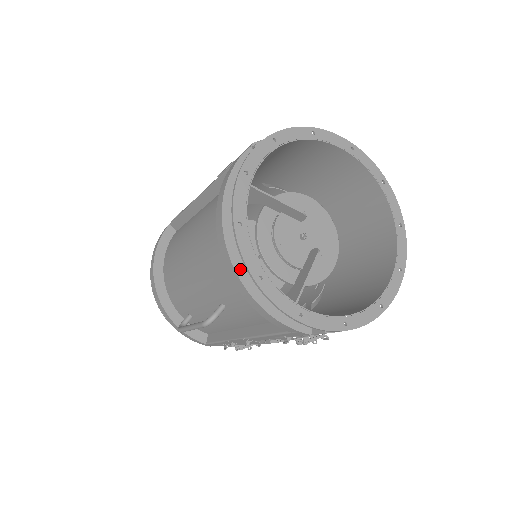
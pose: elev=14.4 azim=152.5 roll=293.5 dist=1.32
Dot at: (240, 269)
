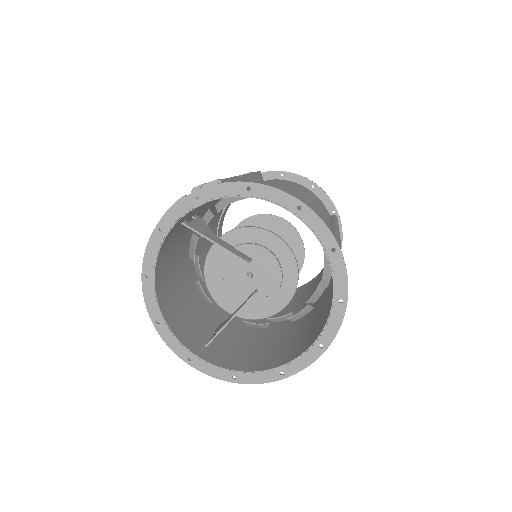
Dot at: occluded
